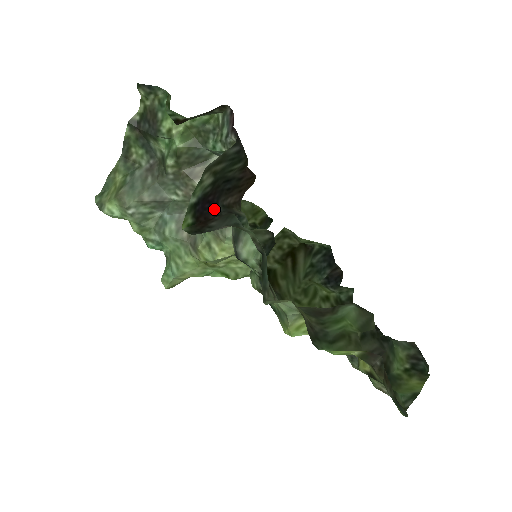
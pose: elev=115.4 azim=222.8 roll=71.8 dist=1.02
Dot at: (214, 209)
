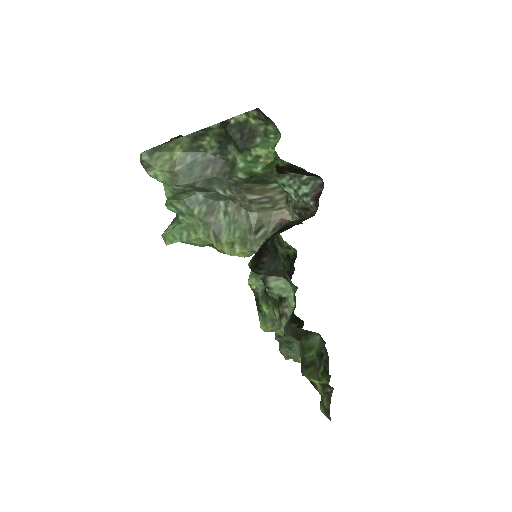
Dot at: (266, 243)
